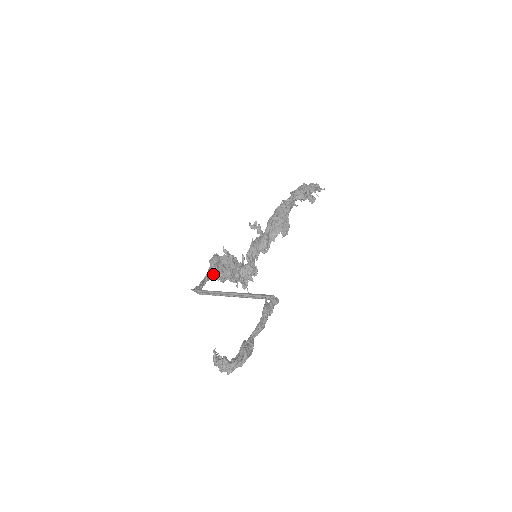
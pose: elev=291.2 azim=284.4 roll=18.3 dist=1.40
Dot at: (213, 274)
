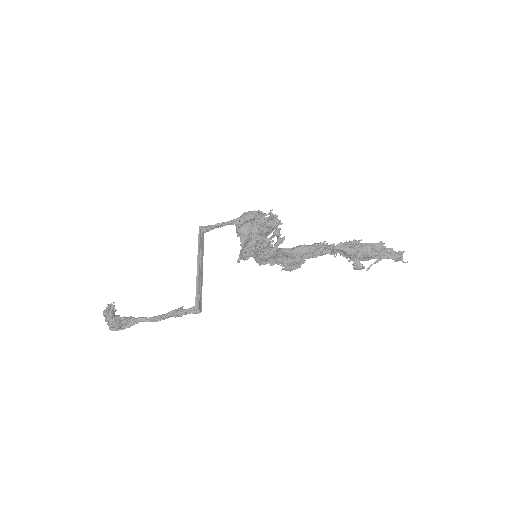
Dot at: occluded
